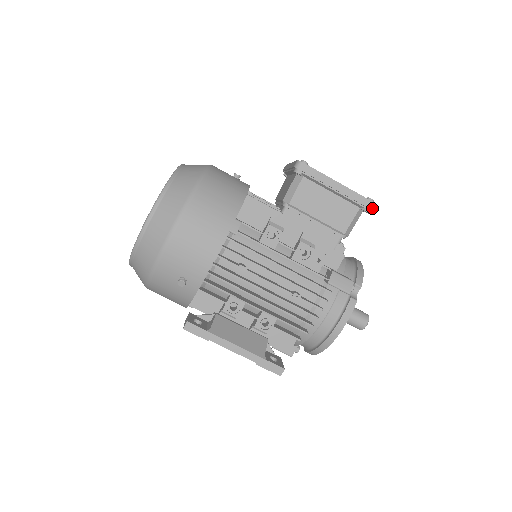
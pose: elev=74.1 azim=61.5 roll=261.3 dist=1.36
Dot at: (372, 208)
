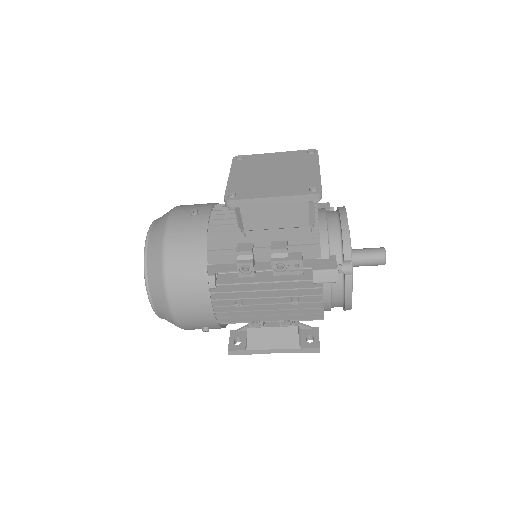
Dot at: (318, 199)
